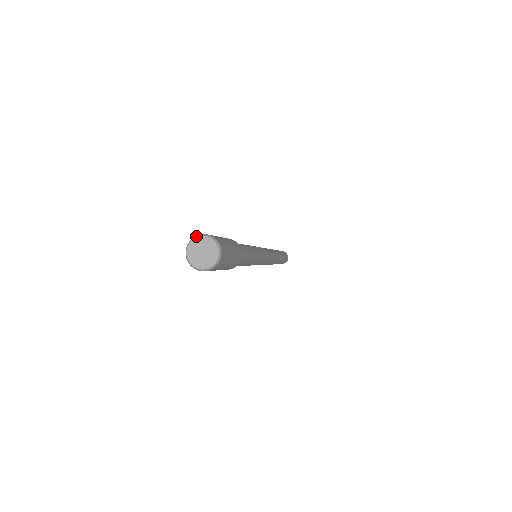
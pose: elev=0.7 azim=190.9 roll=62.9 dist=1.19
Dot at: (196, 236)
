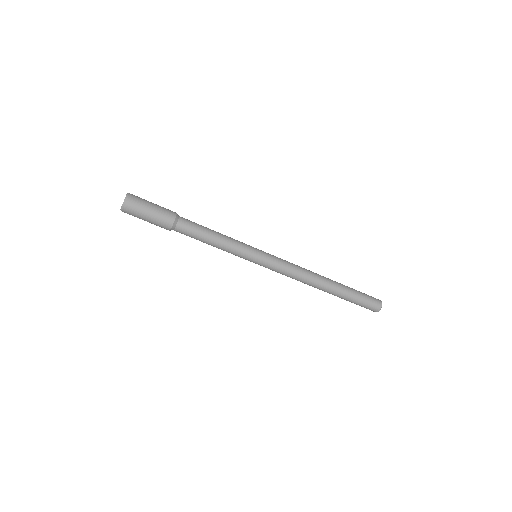
Dot at: occluded
